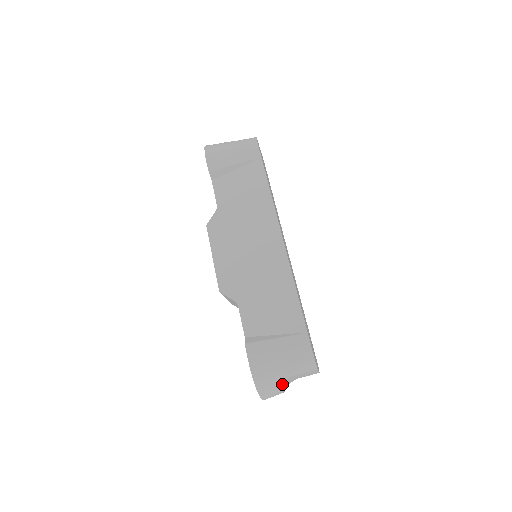
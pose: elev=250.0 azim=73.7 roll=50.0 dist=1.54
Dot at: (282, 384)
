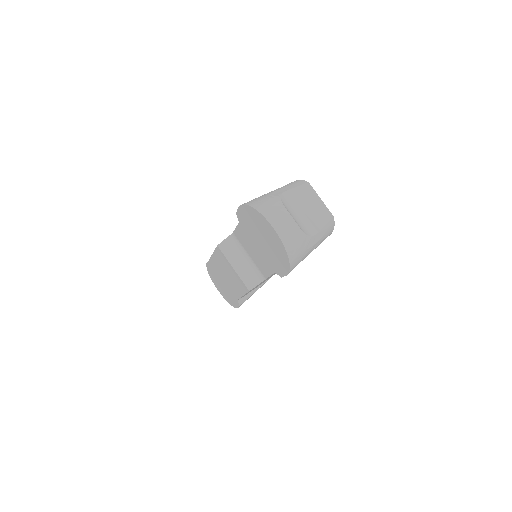
Dot at: (279, 199)
